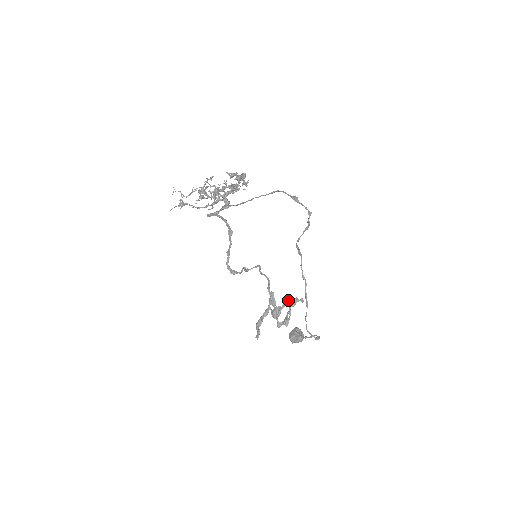
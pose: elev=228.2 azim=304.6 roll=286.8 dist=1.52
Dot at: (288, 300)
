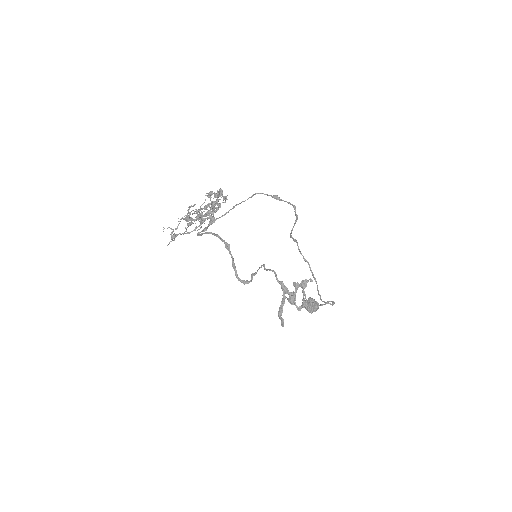
Dot at: (298, 284)
